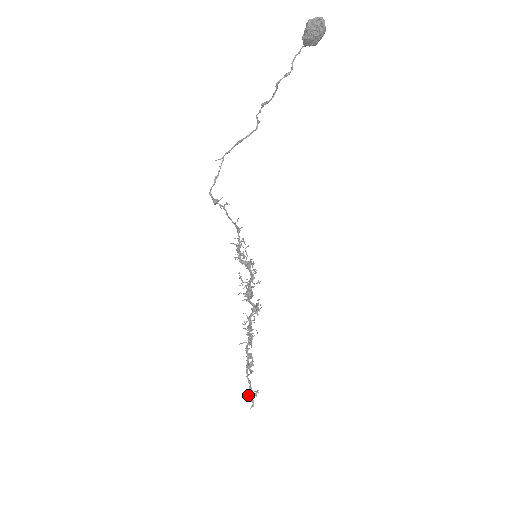
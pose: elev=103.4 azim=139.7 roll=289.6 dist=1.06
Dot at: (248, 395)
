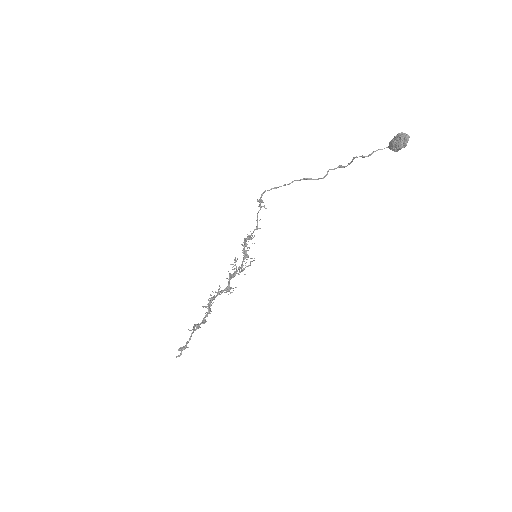
Dot at: occluded
